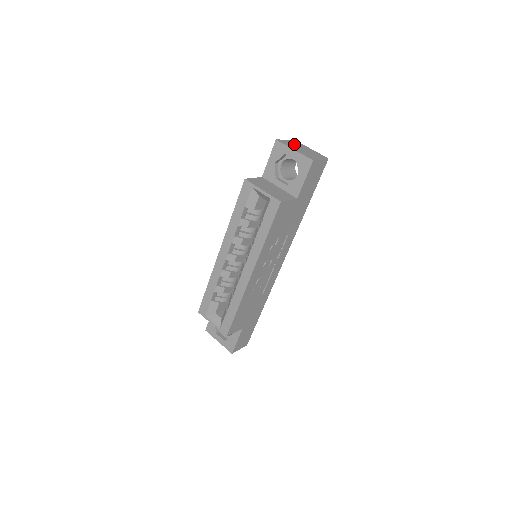
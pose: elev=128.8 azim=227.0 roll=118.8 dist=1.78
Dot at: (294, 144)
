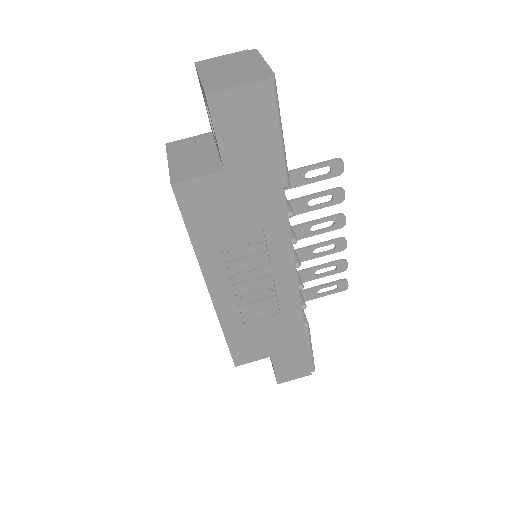
Dot at: (229, 61)
